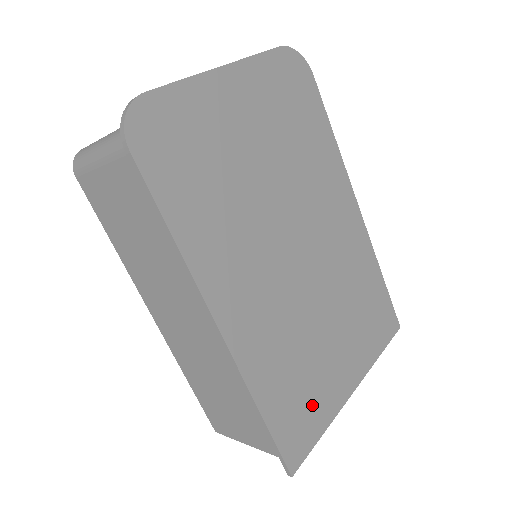
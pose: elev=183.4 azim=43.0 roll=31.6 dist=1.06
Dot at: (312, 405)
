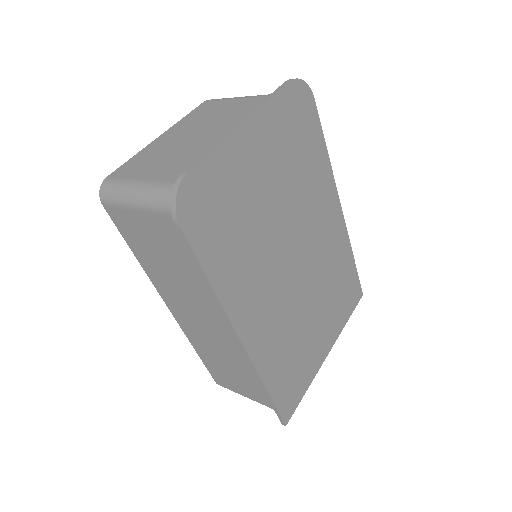
Dot at: (300, 374)
